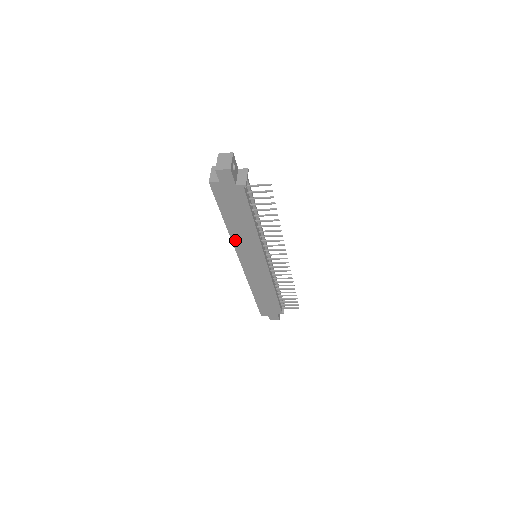
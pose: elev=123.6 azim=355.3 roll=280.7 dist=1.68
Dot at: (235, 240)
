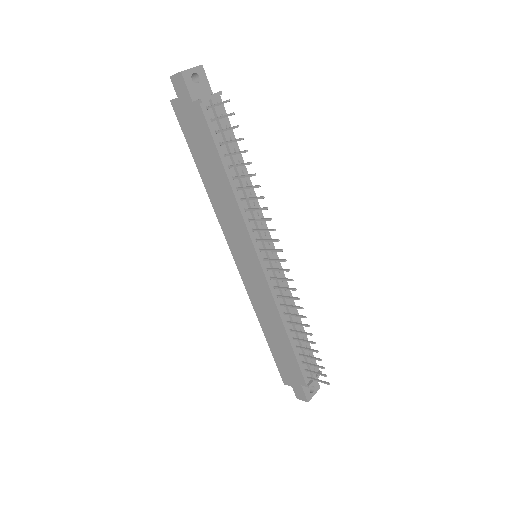
Dot at: (218, 212)
